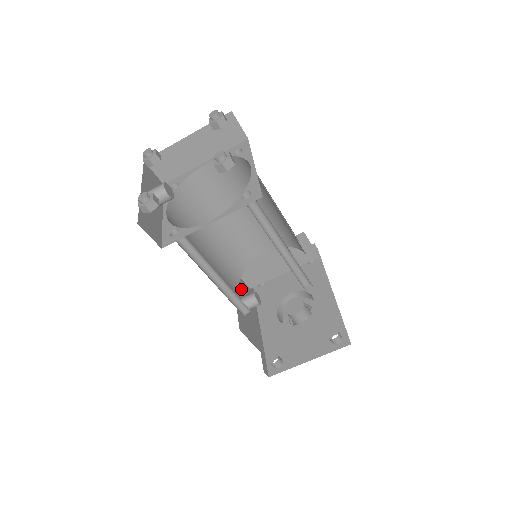
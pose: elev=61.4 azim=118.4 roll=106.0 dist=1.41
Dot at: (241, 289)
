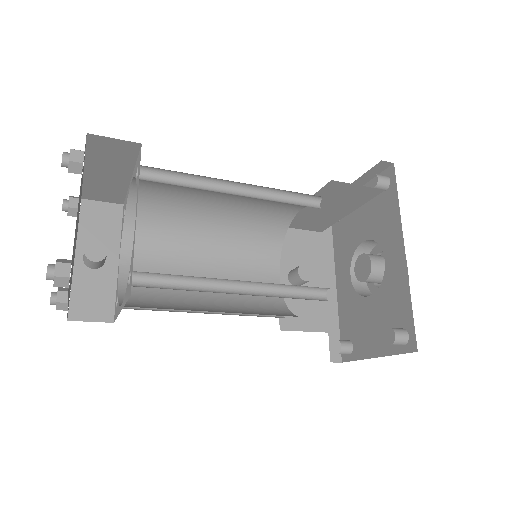
Dot at: (297, 251)
